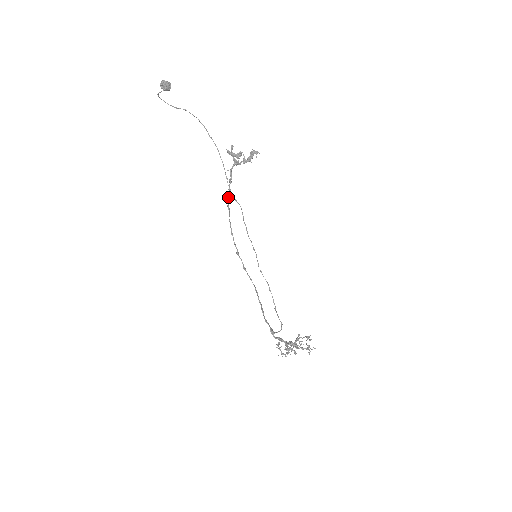
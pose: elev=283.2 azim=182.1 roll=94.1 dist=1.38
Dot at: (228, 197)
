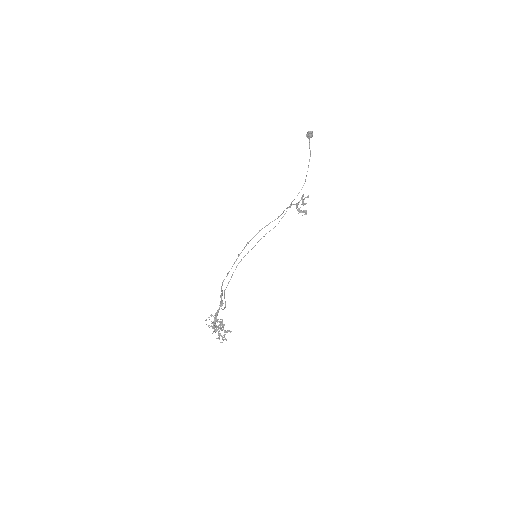
Dot at: (282, 213)
